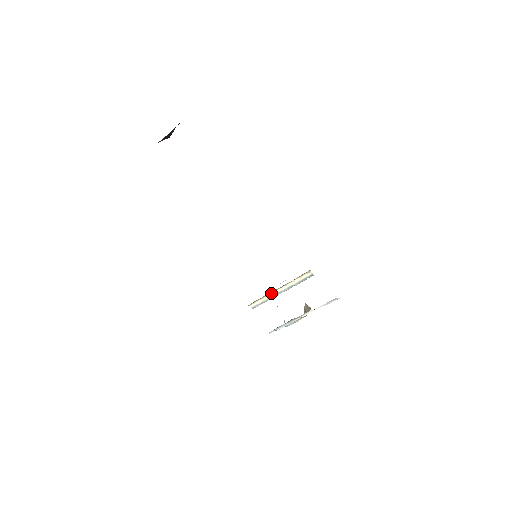
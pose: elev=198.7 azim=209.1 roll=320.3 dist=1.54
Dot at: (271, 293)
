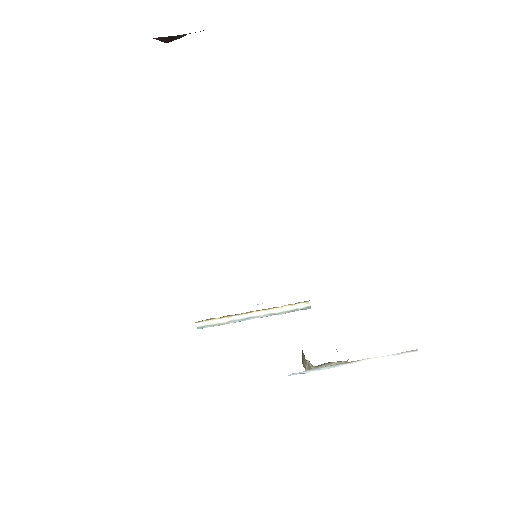
Dot at: (238, 314)
